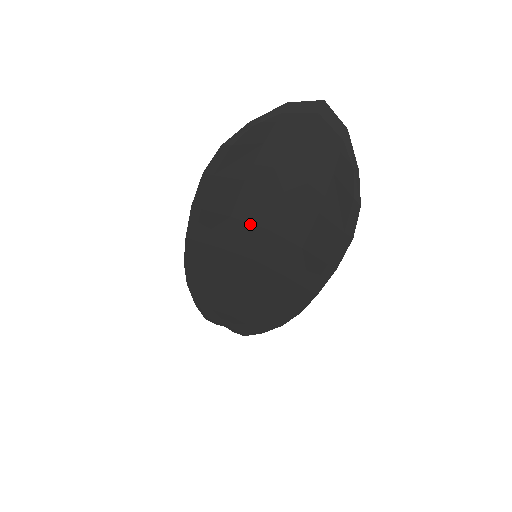
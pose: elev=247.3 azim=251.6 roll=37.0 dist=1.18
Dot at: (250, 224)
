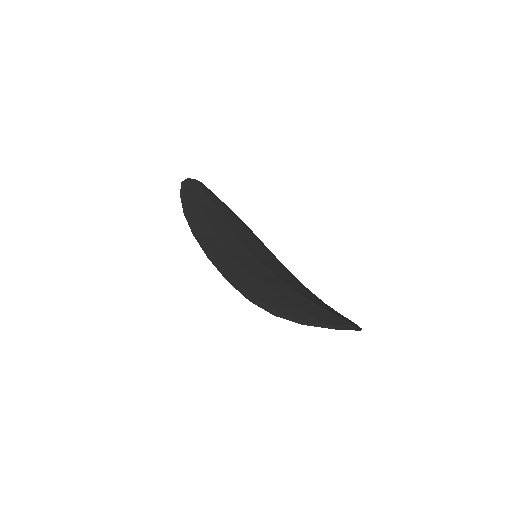
Dot at: occluded
